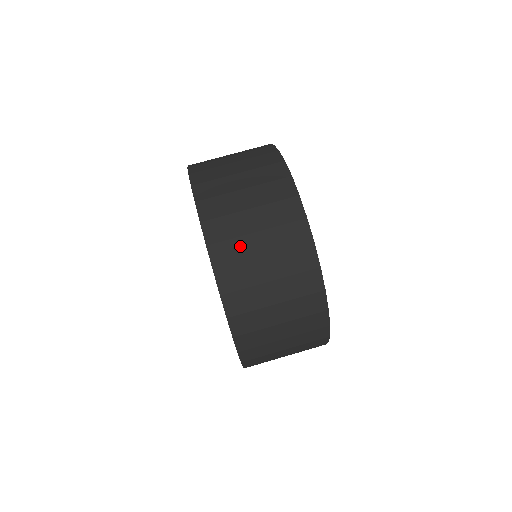
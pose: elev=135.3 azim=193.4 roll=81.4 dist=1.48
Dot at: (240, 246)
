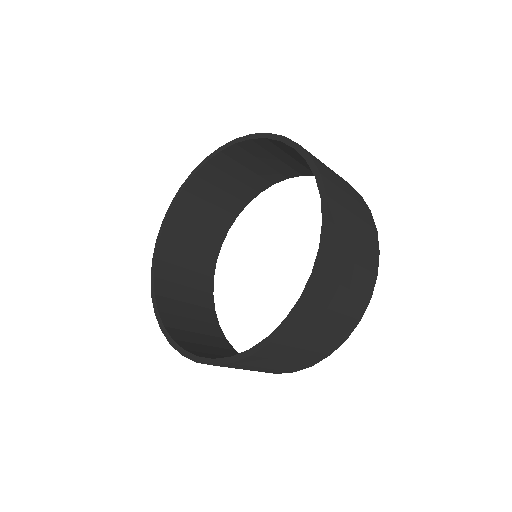
Dot at: (319, 315)
